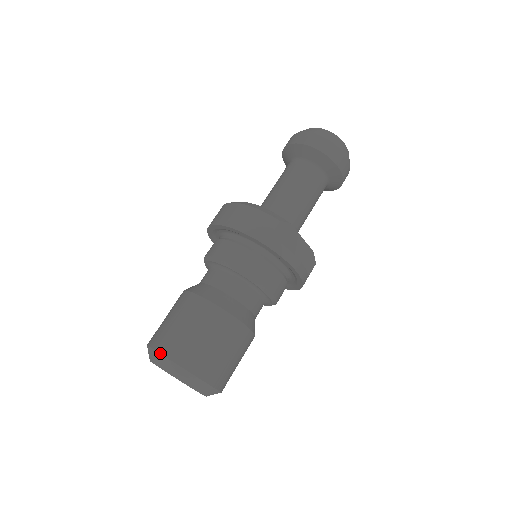
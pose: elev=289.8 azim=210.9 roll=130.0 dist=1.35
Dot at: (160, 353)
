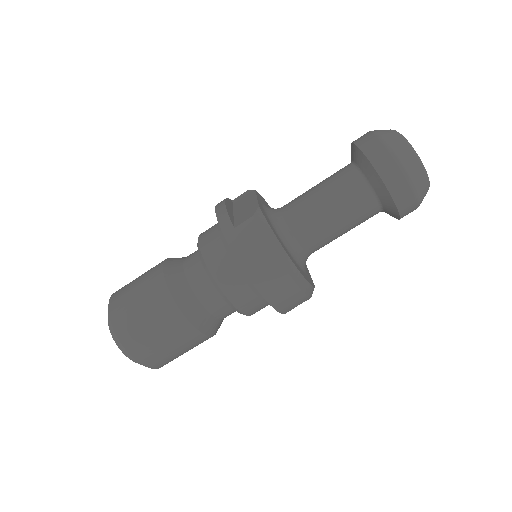
Dot at: (139, 363)
